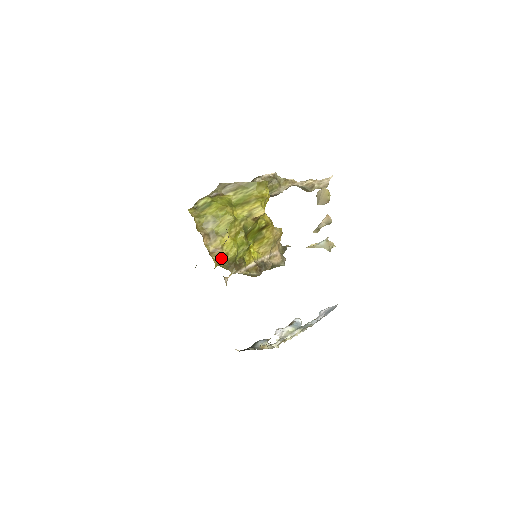
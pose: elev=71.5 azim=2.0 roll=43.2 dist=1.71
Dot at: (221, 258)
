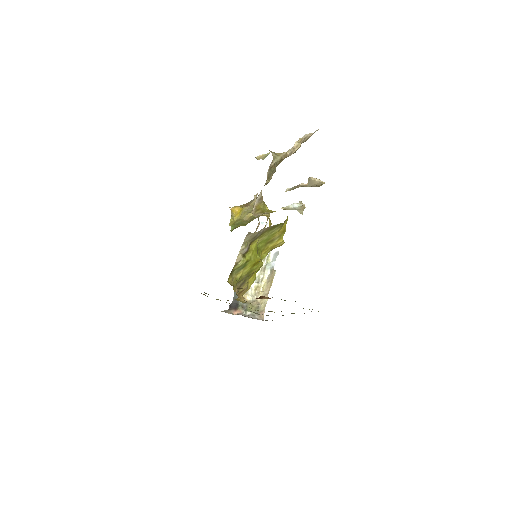
Dot at: (245, 292)
